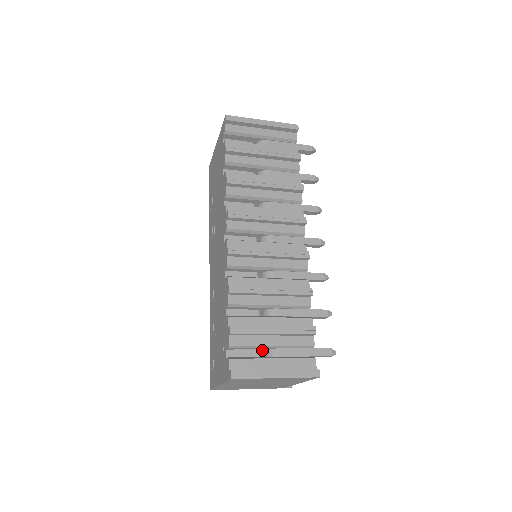
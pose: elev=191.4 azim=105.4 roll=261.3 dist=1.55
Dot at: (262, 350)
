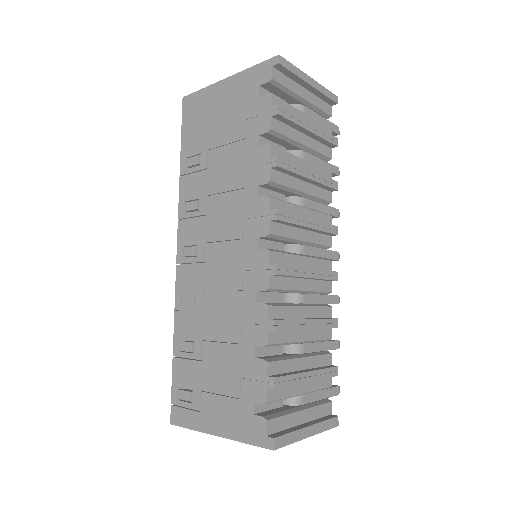
Dot at: occluded
